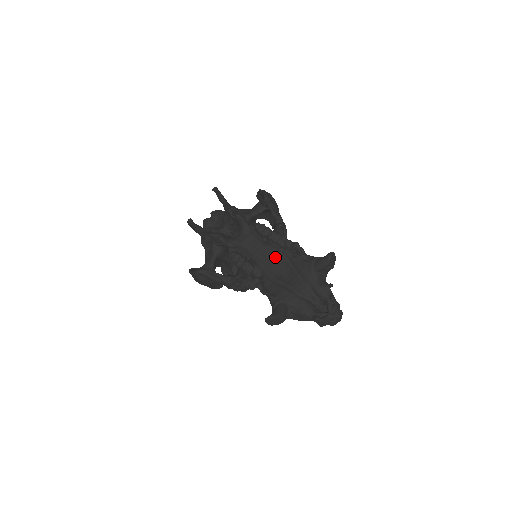
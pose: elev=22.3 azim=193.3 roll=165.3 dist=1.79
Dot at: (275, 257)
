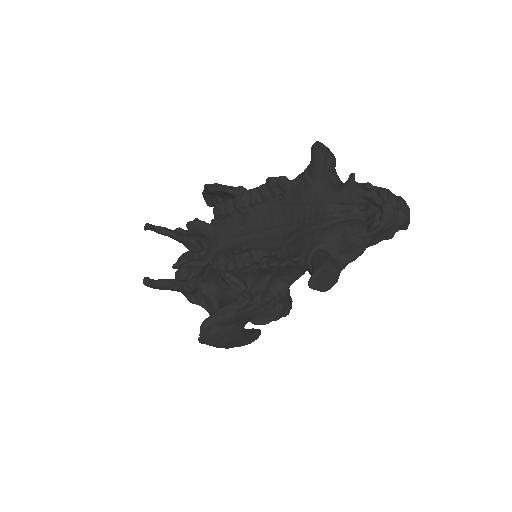
Dot at: (265, 222)
